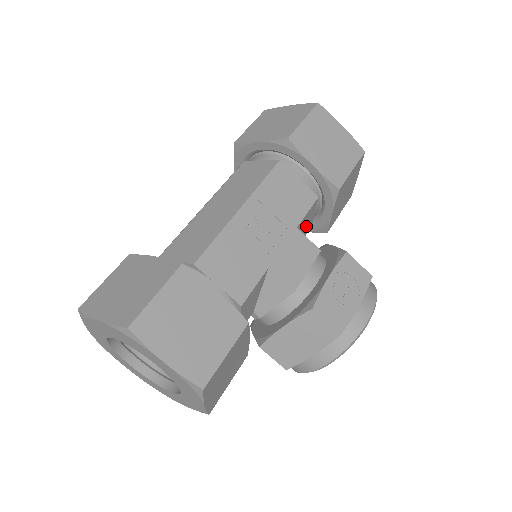
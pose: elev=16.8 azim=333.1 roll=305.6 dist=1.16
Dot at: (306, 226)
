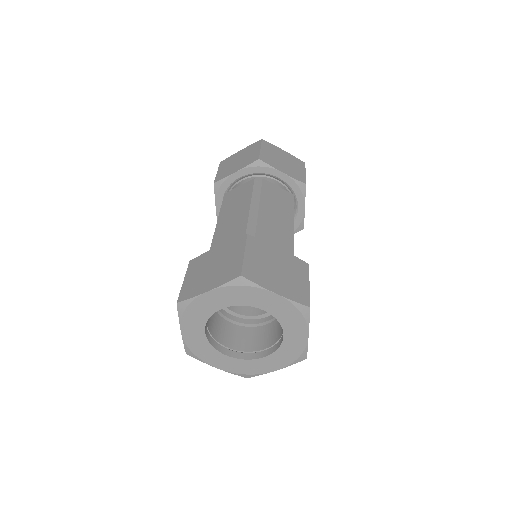
Dot at: occluded
